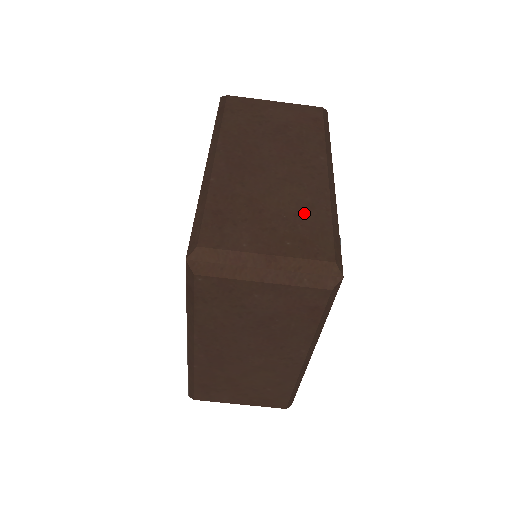
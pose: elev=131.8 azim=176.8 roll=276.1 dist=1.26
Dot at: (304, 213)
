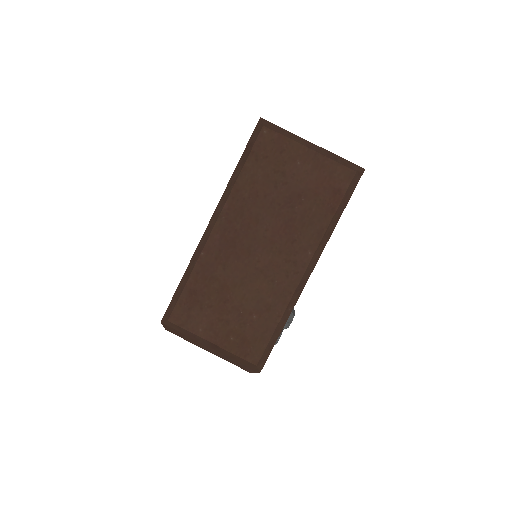
Dot at: (258, 314)
